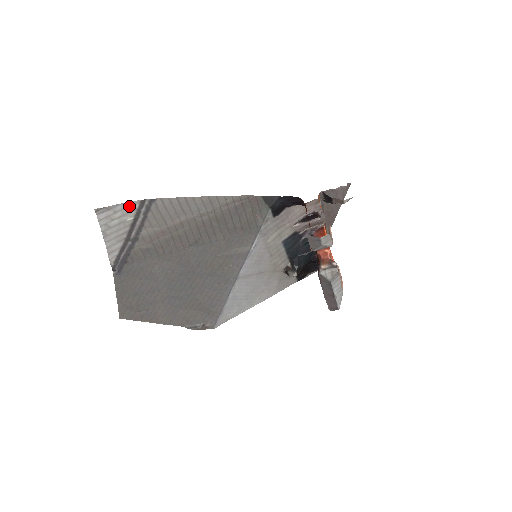
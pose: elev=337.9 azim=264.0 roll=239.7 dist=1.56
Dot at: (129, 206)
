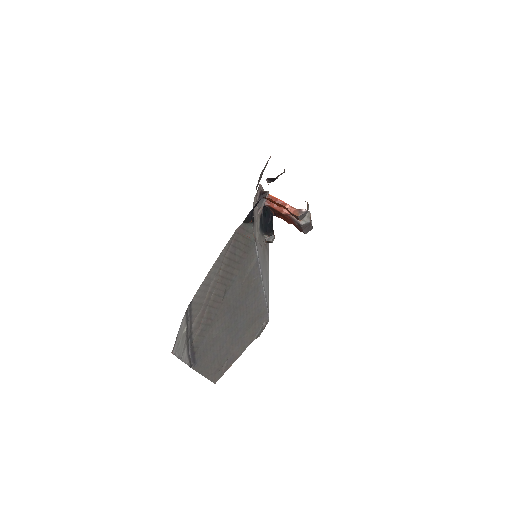
Dot at: (182, 324)
